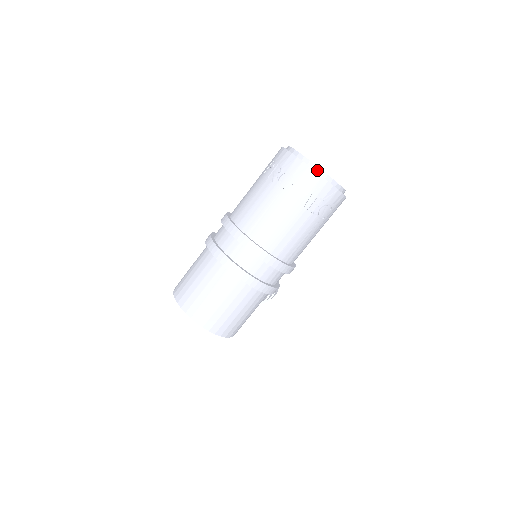
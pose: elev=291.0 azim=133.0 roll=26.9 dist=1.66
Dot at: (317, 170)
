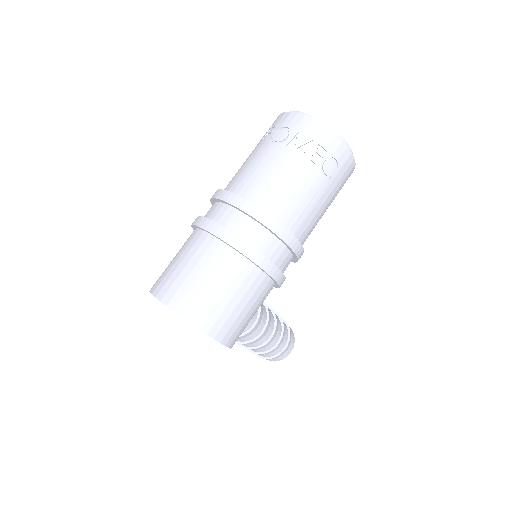
Dot at: (315, 120)
